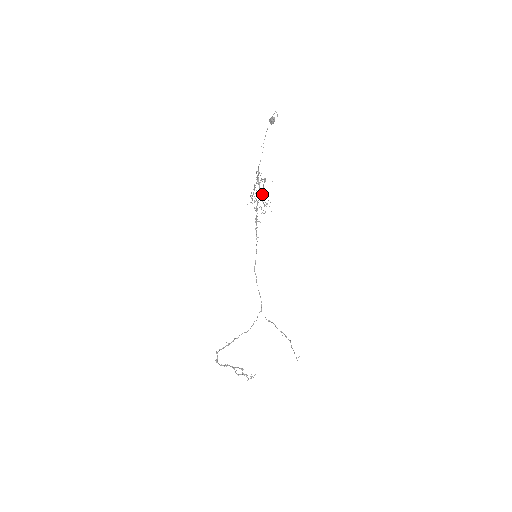
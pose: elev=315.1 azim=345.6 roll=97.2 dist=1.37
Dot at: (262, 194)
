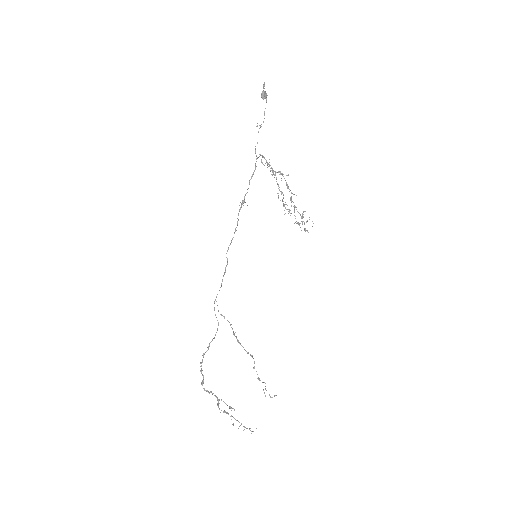
Dot at: occluded
